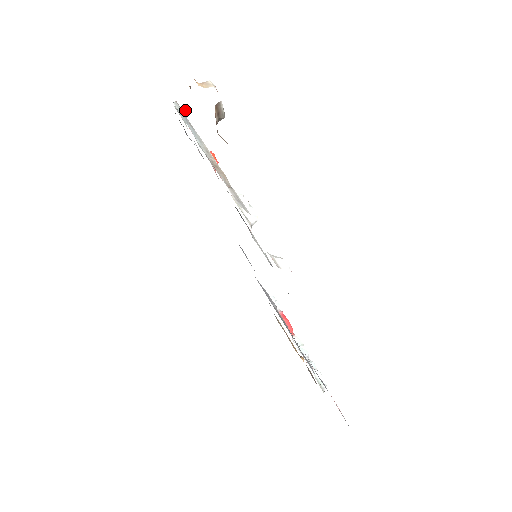
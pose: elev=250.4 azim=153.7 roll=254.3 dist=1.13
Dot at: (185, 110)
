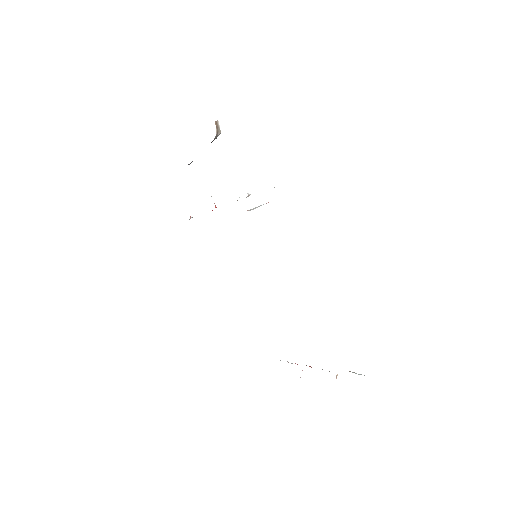
Dot at: occluded
